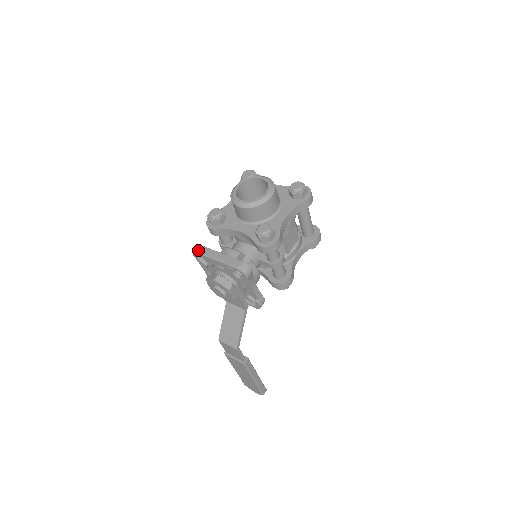
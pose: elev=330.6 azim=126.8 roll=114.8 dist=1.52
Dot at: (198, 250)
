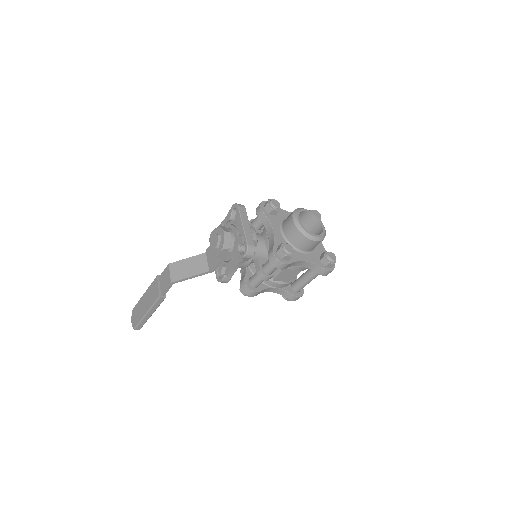
Dot at: (241, 206)
